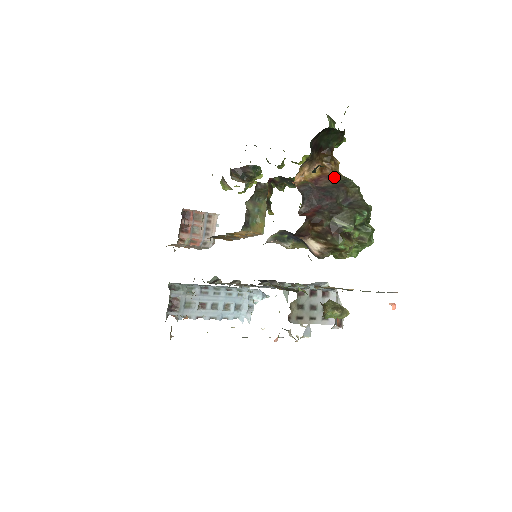
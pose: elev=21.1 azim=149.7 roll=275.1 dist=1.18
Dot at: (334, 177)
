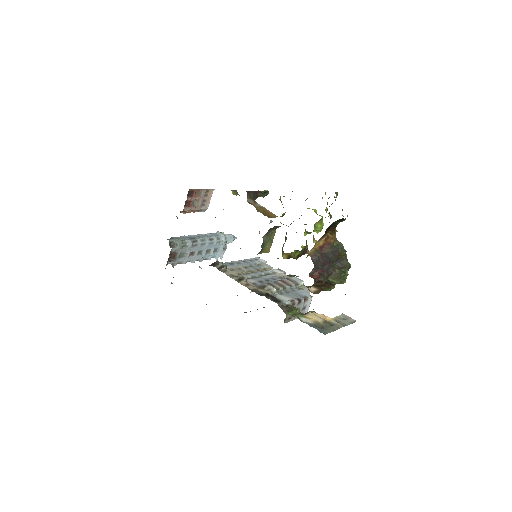
Dot at: (332, 243)
